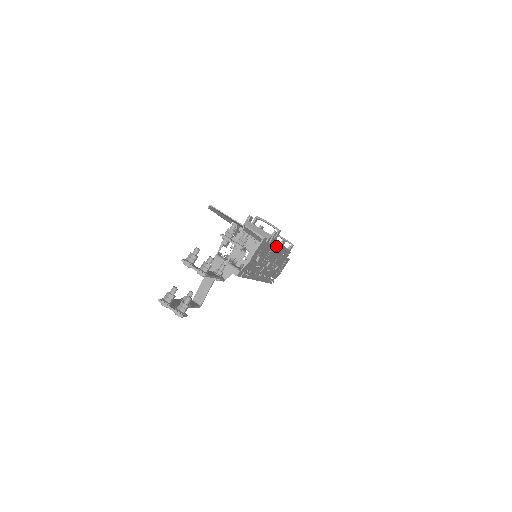
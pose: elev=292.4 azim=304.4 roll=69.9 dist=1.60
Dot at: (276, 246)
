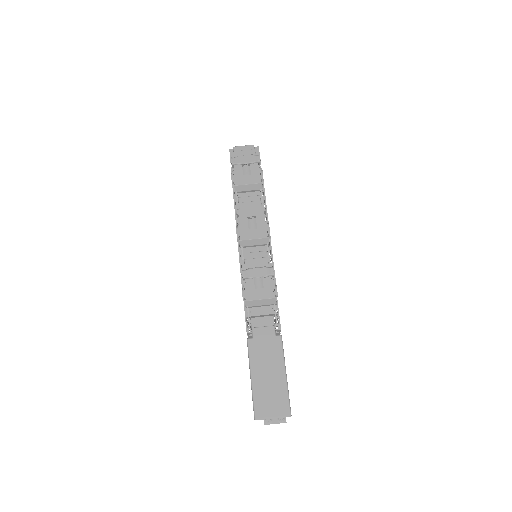
Dot at: occluded
